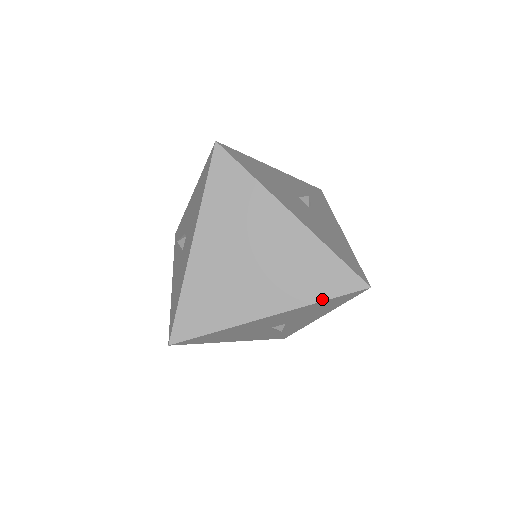
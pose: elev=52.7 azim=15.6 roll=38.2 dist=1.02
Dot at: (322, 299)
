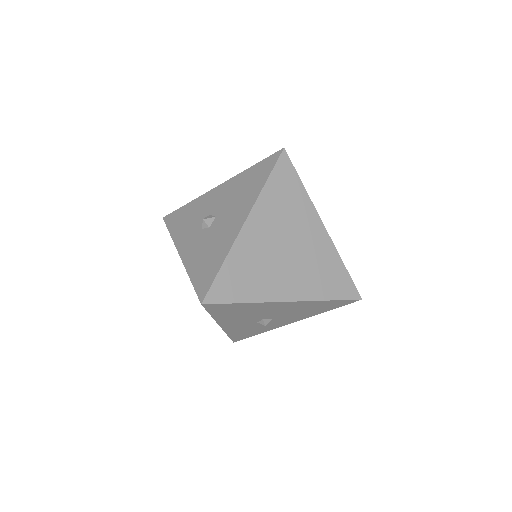
Dot at: (330, 298)
